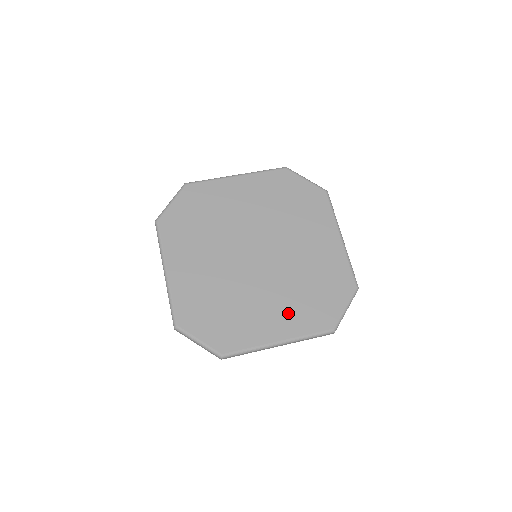
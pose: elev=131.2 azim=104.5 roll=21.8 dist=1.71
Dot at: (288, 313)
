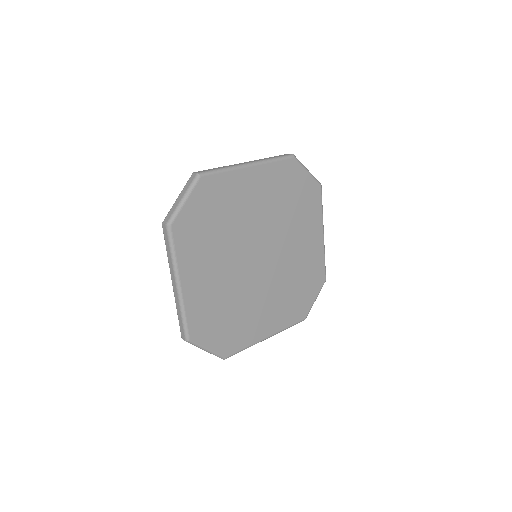
Dot at: (277, 311)
